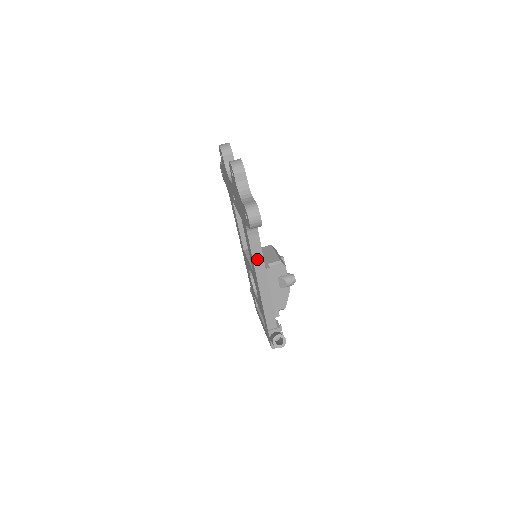
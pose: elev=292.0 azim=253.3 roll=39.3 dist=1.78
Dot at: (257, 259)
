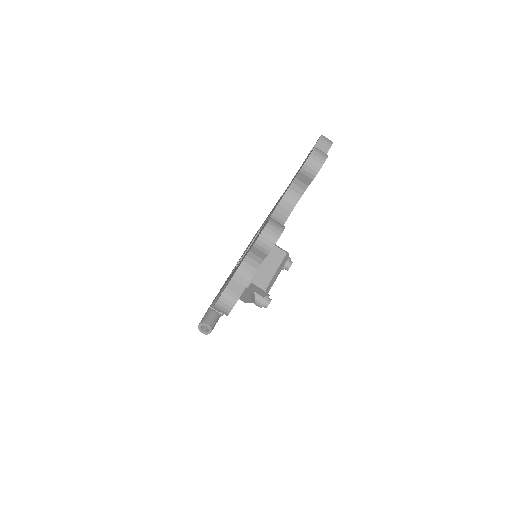
Dot at: occluded
